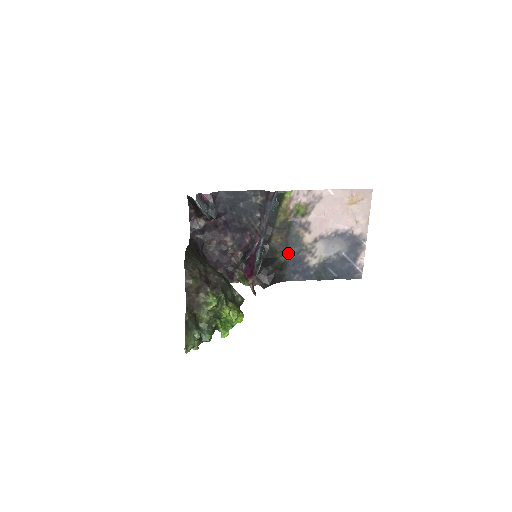
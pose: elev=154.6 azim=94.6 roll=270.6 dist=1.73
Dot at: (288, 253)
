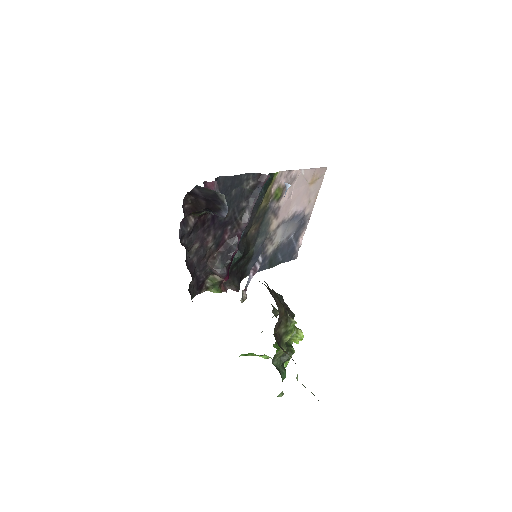
Dot at: (255, 245)
